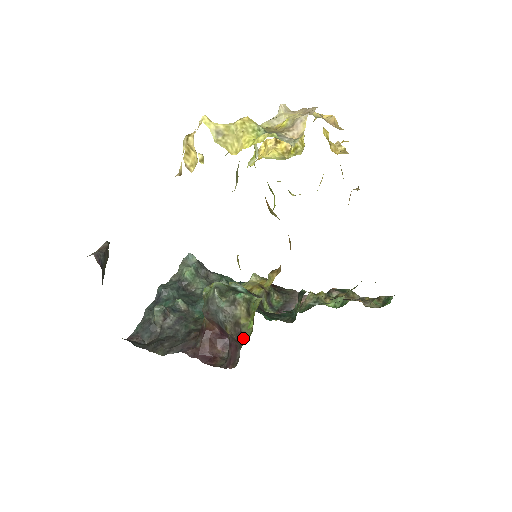
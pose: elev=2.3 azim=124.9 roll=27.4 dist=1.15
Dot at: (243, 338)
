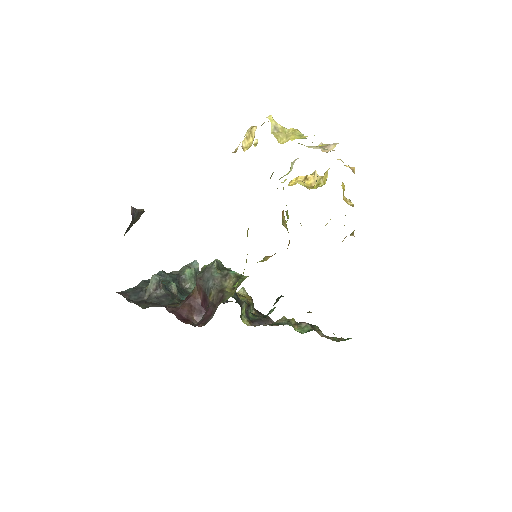
Dot at: (223, 299)
